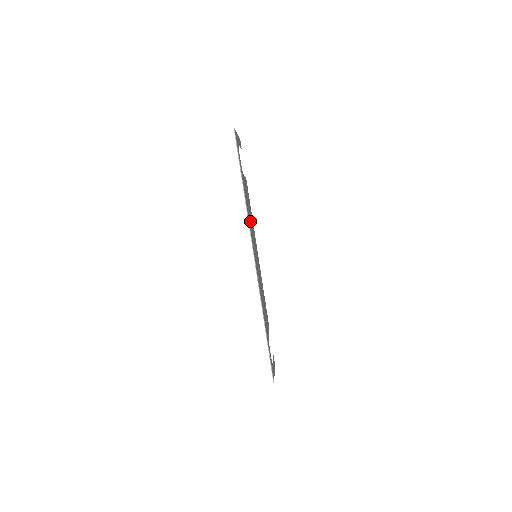
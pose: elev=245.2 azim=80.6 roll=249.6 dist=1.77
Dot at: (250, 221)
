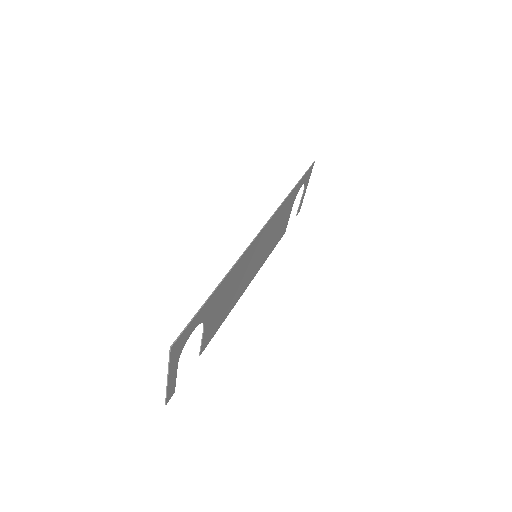
Dot at: (275, 226)
